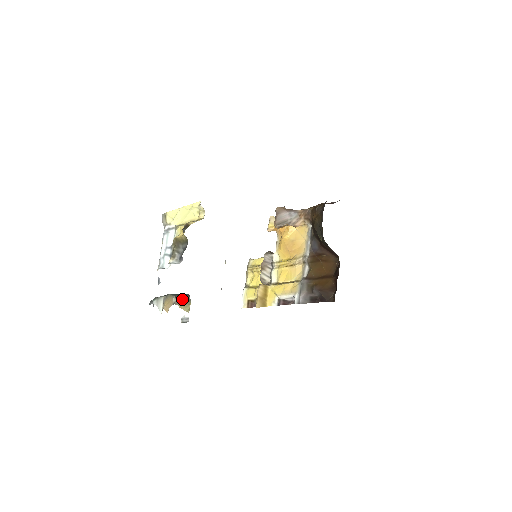
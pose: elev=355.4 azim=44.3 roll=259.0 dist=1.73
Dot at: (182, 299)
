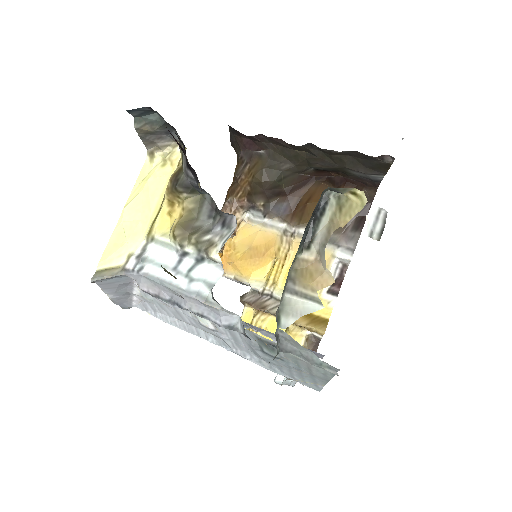
Dot at: (324, 221)
